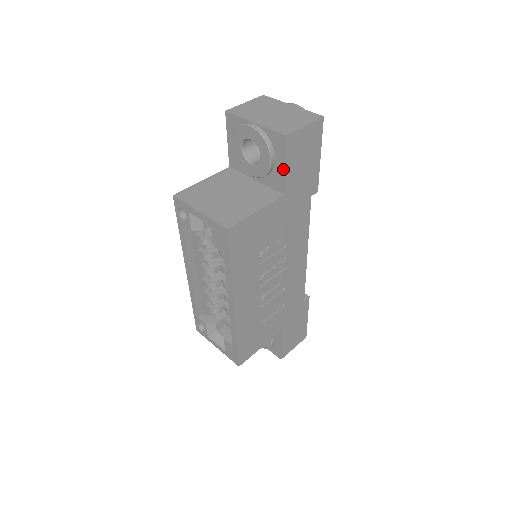
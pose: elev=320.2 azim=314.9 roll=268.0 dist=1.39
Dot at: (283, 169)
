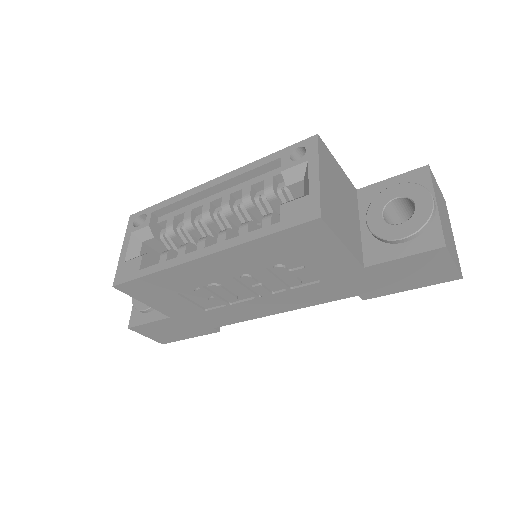
Dot at: (398, 256)
